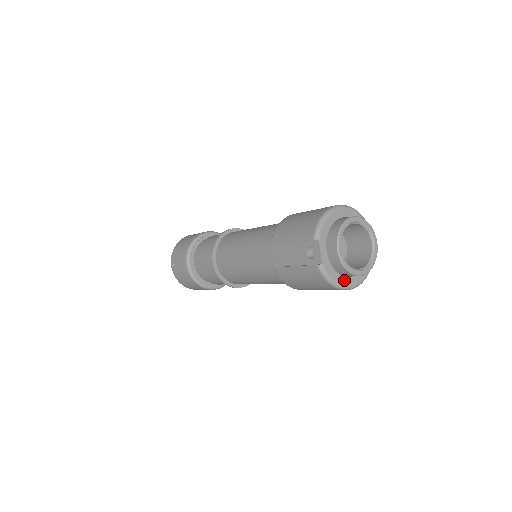
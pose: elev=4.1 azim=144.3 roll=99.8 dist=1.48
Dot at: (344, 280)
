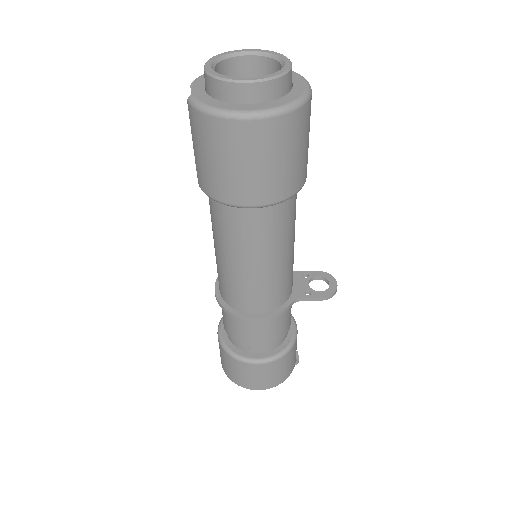
Dot at: (231, 106)
